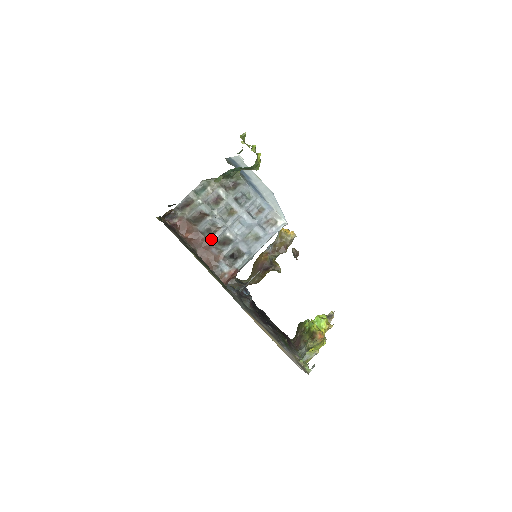
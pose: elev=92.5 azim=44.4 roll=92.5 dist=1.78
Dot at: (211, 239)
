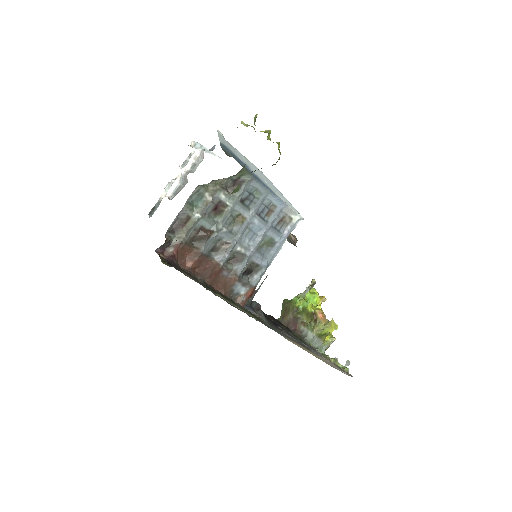
Dot at: (220, 261)
